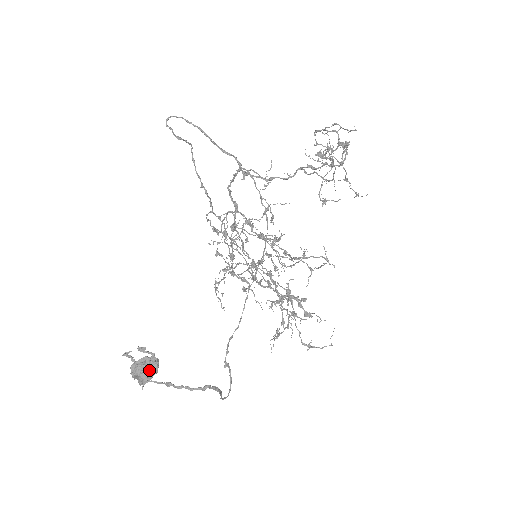
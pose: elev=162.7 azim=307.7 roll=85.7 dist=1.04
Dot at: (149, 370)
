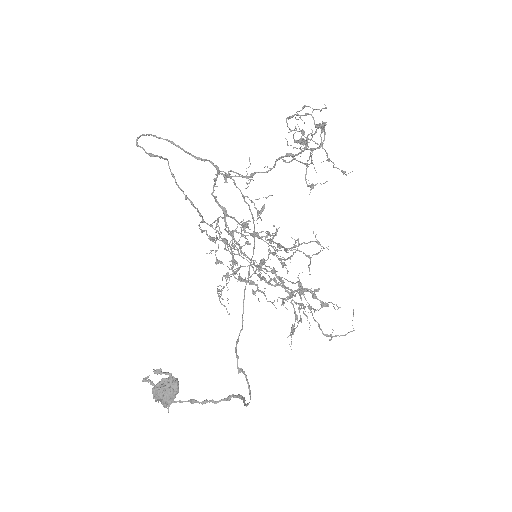
Dot at: (170, 391)
